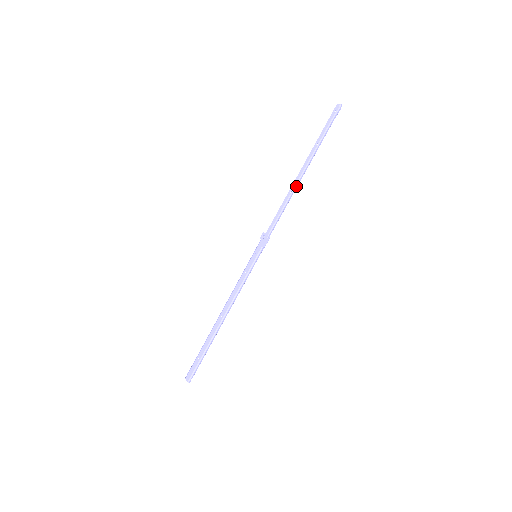
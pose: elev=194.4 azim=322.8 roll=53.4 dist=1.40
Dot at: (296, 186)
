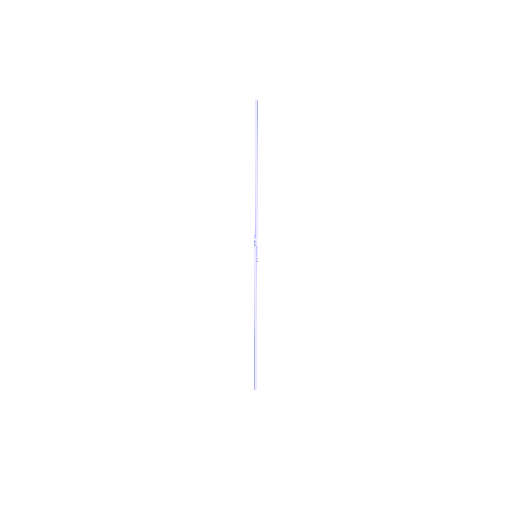
Dot at: (256, 183)
